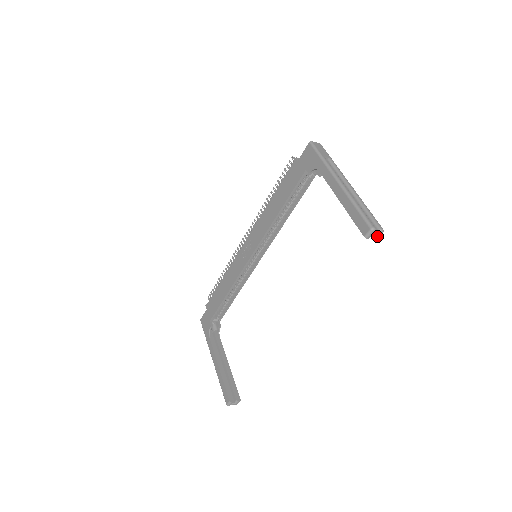
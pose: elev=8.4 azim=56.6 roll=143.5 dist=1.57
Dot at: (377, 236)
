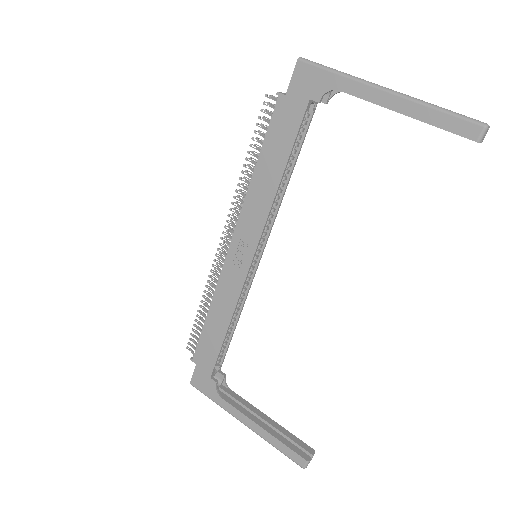
Dot at: (484, 136)
